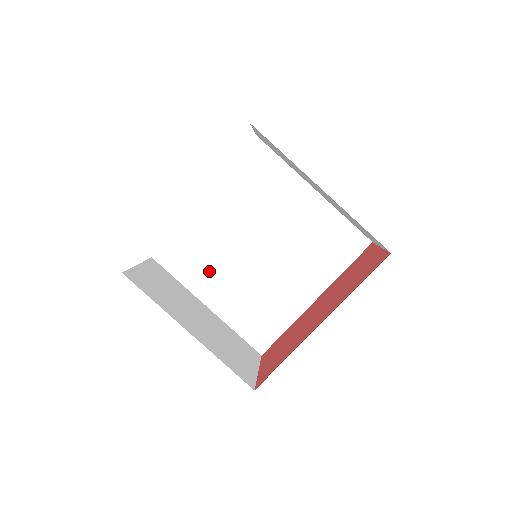
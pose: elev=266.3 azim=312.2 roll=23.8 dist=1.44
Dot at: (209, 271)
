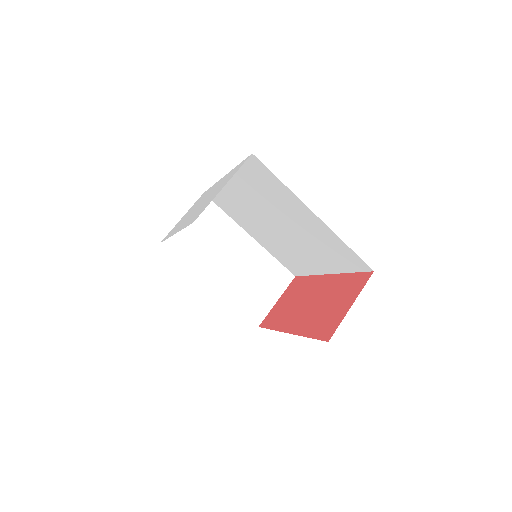
Dot at: (245, 220)
